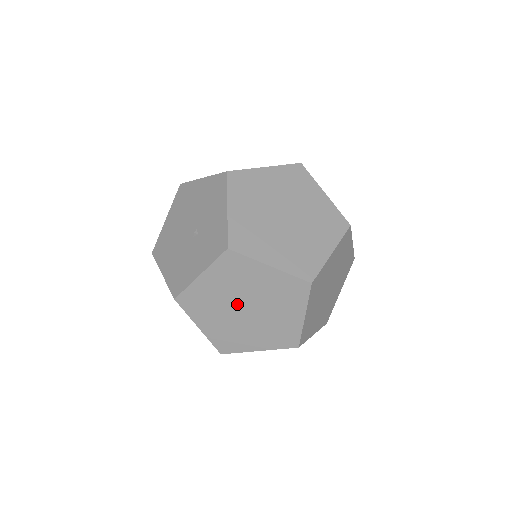
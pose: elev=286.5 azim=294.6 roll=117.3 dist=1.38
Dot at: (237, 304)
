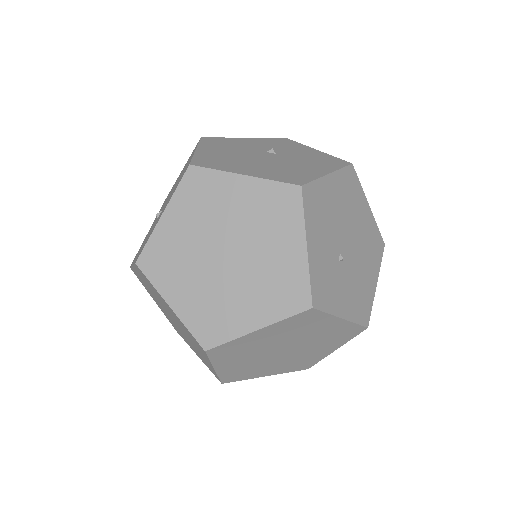
Dot at: (166, 310)
